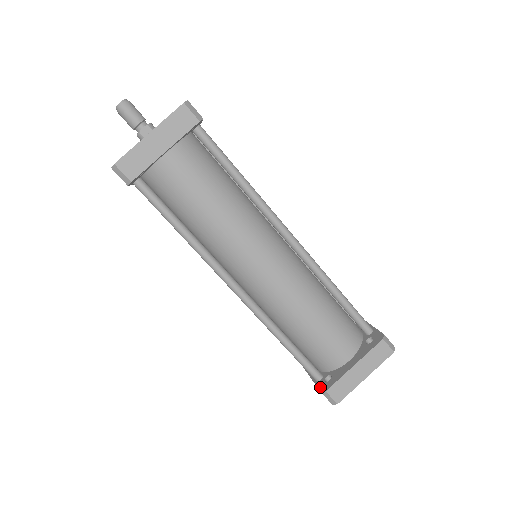
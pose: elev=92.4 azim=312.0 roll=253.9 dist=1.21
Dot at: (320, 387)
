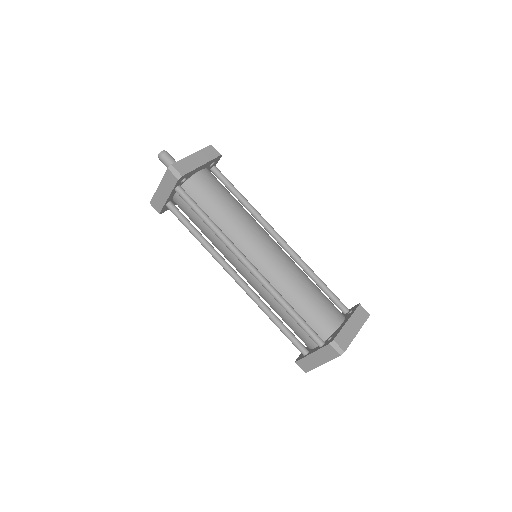
Dot at: (327, 344)
